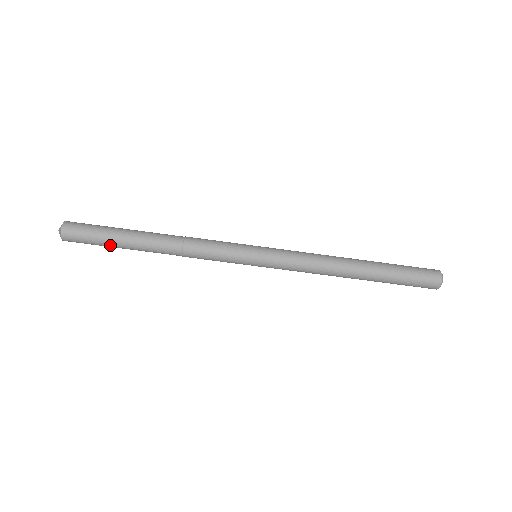
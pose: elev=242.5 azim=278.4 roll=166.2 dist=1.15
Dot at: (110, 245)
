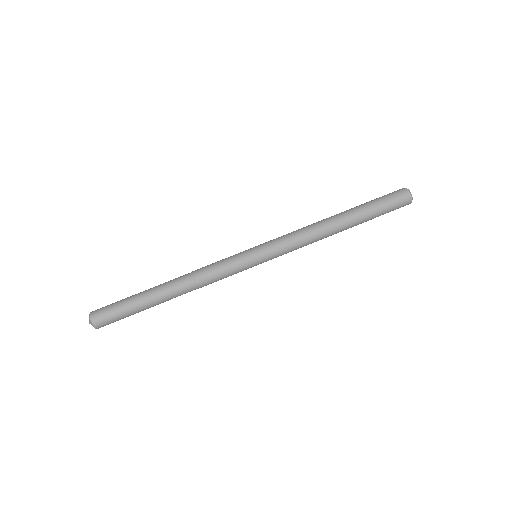
Dot at: (134, 307)
